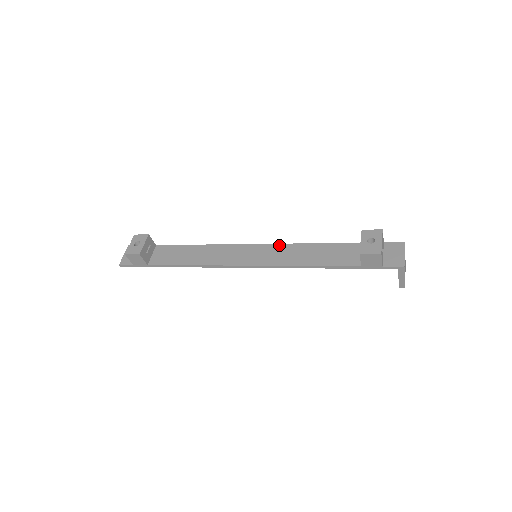
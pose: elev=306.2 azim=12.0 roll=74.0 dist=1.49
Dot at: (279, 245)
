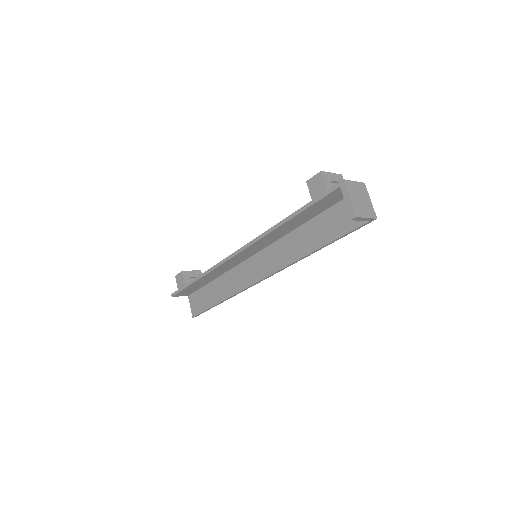
Dot at: occluded
